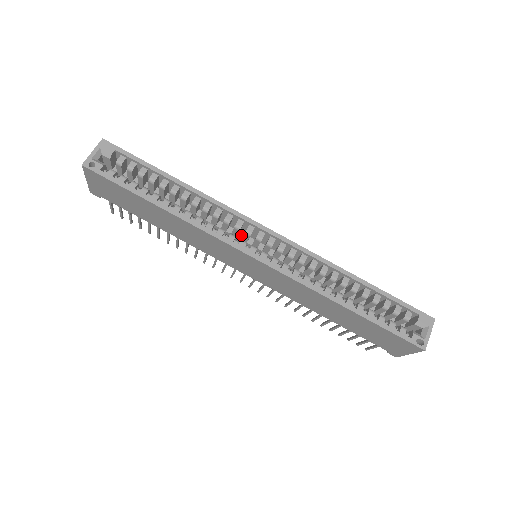
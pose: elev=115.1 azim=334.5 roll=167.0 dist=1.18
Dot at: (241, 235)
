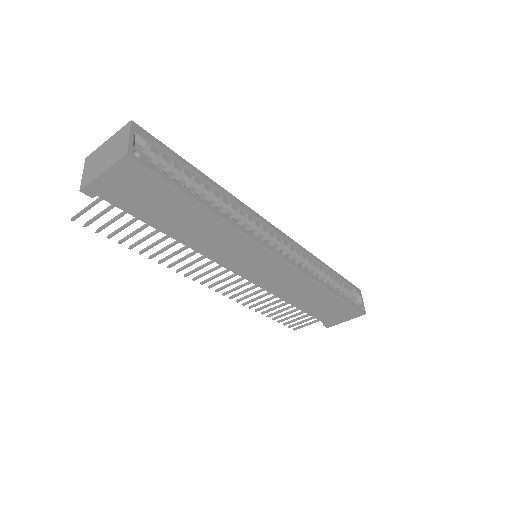
Dot at: occluded
